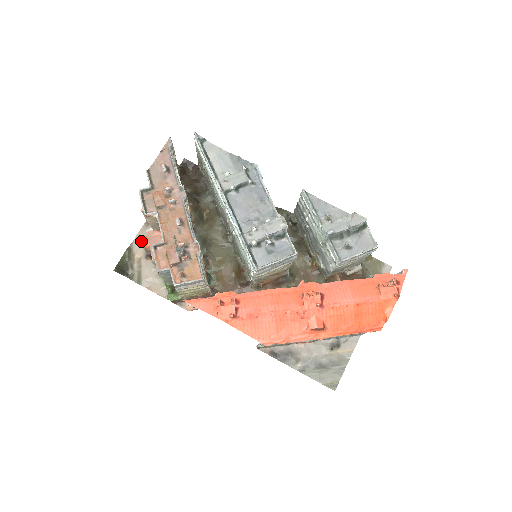
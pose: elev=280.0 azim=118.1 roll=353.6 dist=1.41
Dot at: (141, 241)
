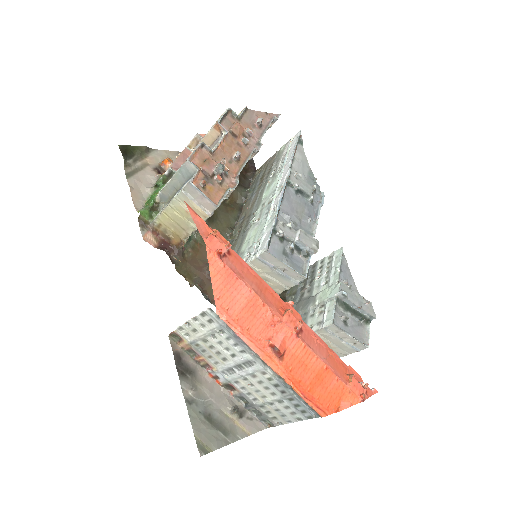
Dot at: (163, 157)
